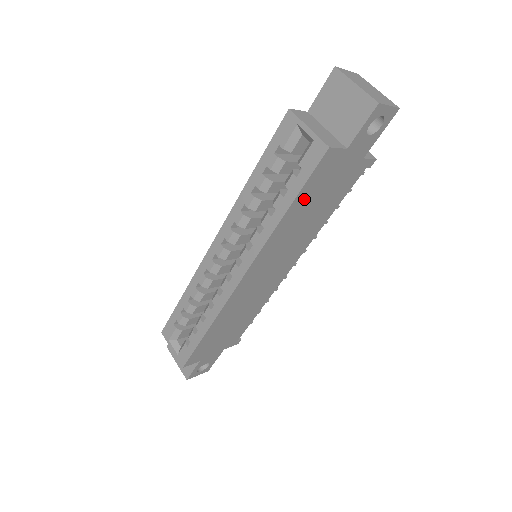
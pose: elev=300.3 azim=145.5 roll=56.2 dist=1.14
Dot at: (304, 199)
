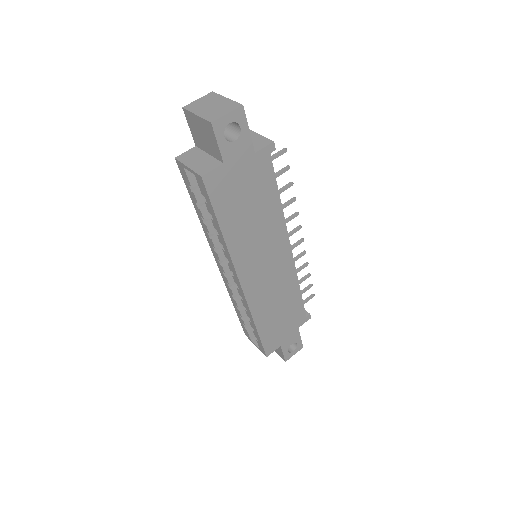
Dot at: (228, 213)
